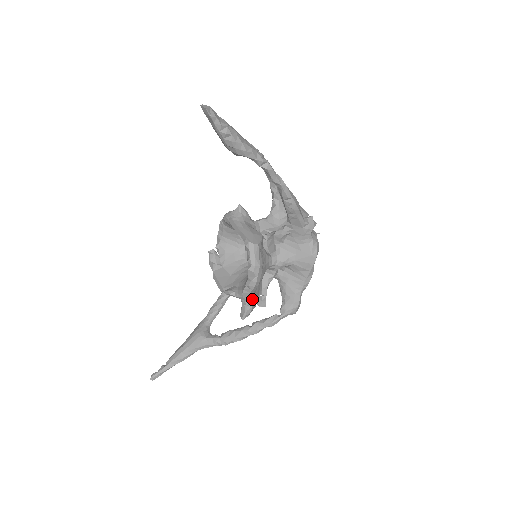
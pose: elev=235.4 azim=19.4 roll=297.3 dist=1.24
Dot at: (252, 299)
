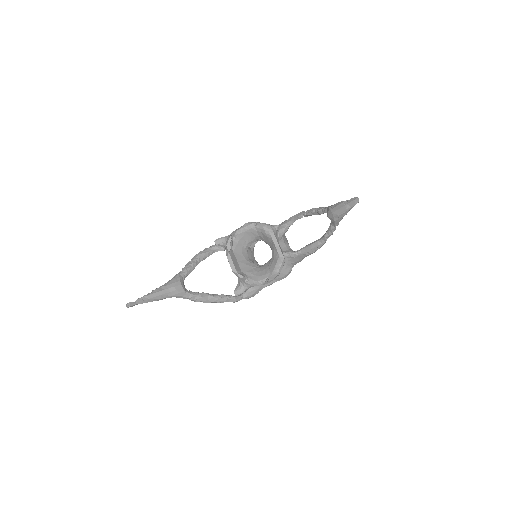
Dot at: occluded
